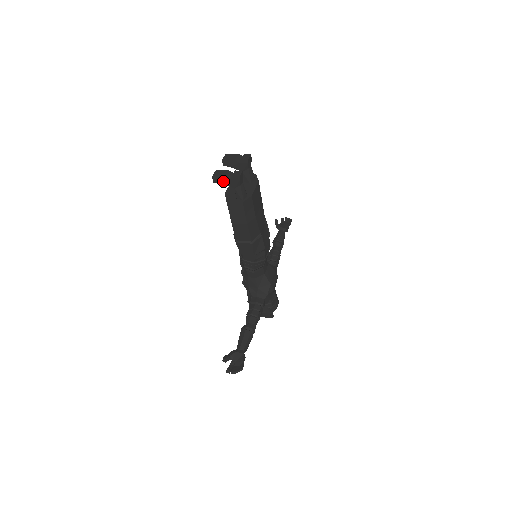
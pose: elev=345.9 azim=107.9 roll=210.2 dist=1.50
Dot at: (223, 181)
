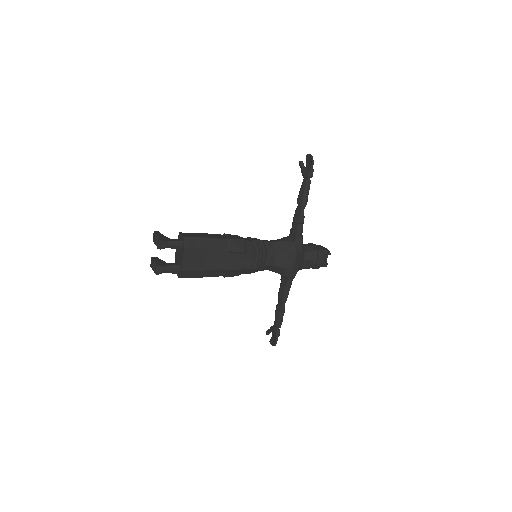
Dot at: occluded
